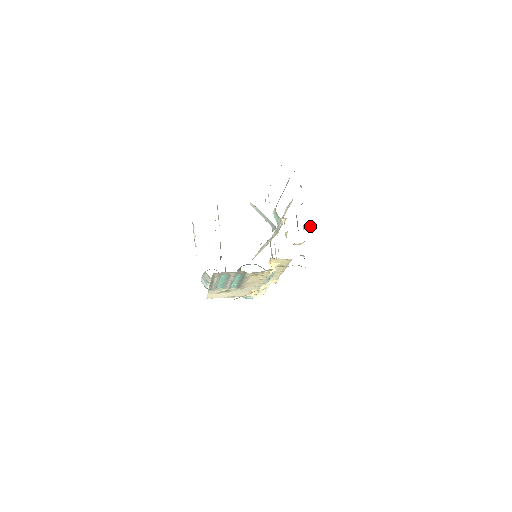
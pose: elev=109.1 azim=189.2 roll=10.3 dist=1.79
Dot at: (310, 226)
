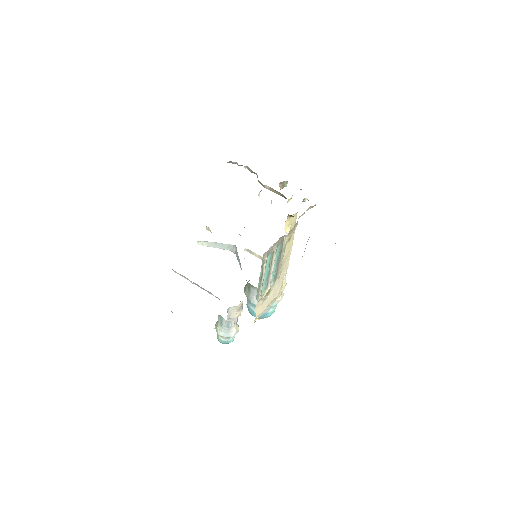
Dot at: (284, 181)
